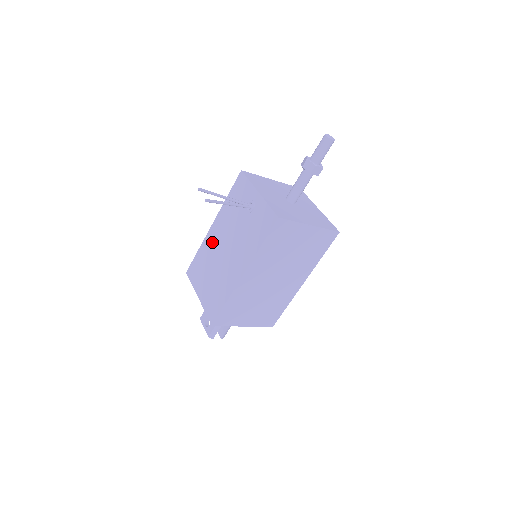
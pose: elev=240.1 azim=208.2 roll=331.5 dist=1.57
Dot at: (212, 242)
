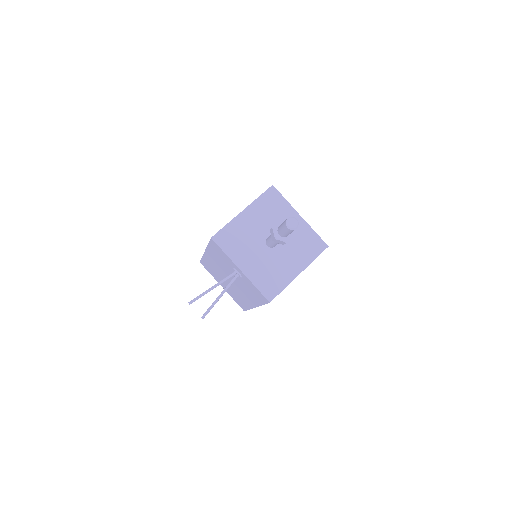
Dot at: (213, 264)
